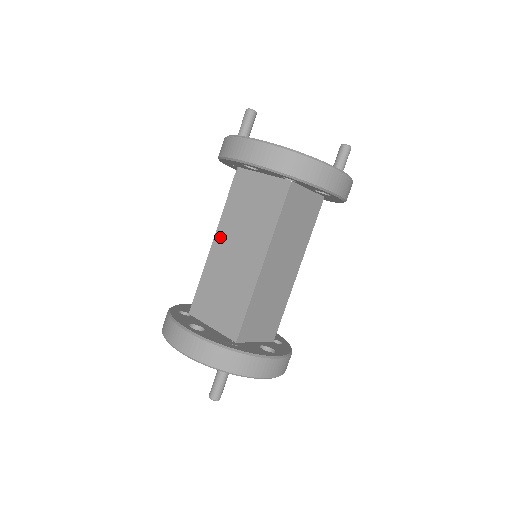
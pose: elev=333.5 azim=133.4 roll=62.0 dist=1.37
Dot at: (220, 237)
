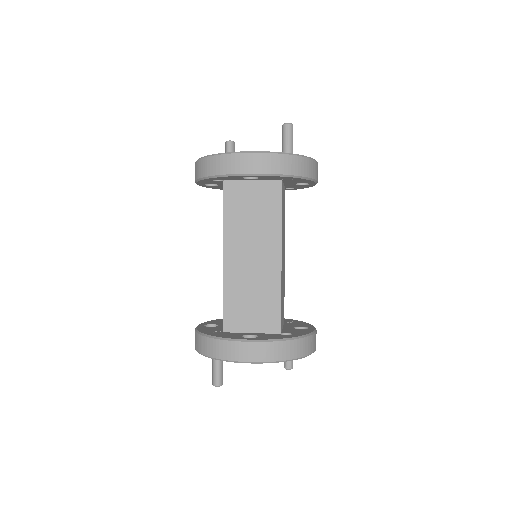
Dot at: occluded
